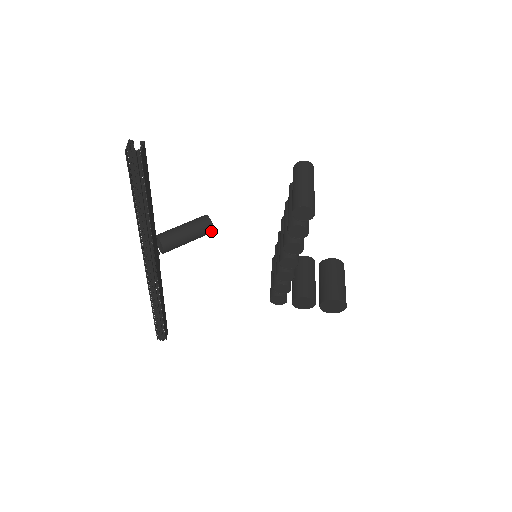
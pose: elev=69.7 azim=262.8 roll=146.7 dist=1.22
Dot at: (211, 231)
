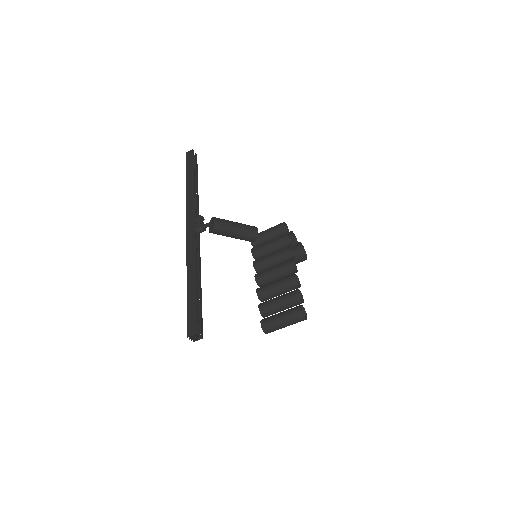
Dot at: occluded
